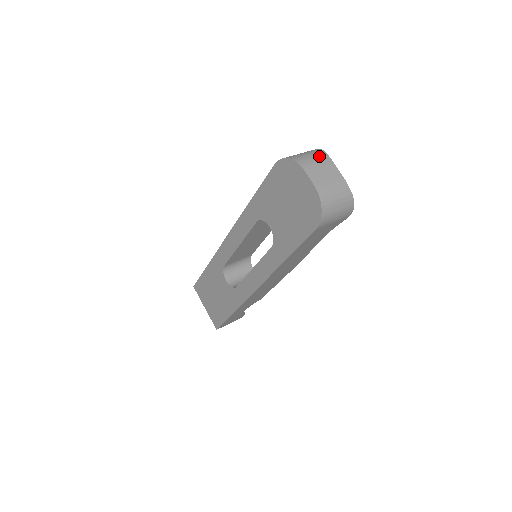
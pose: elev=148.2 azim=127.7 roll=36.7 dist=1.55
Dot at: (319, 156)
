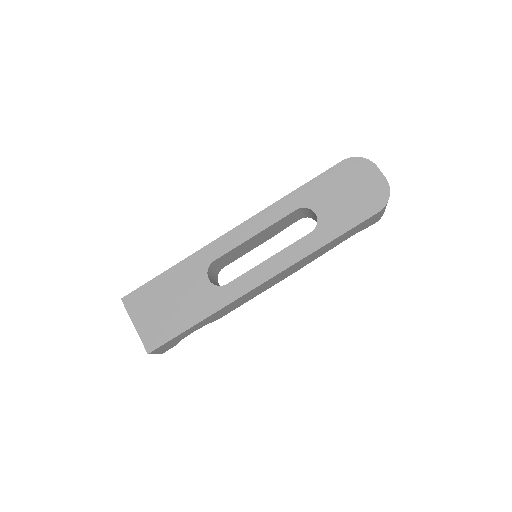
Dot at: occluded
